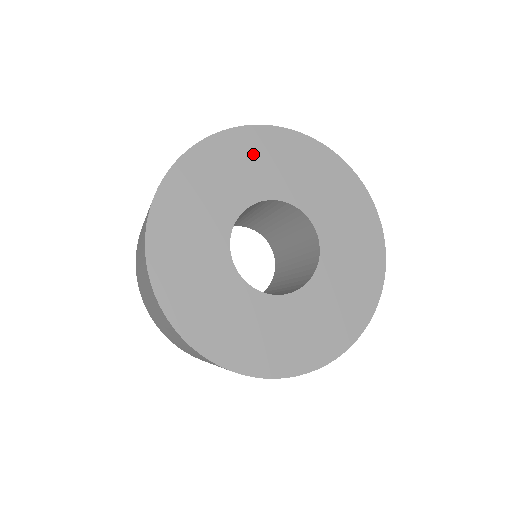
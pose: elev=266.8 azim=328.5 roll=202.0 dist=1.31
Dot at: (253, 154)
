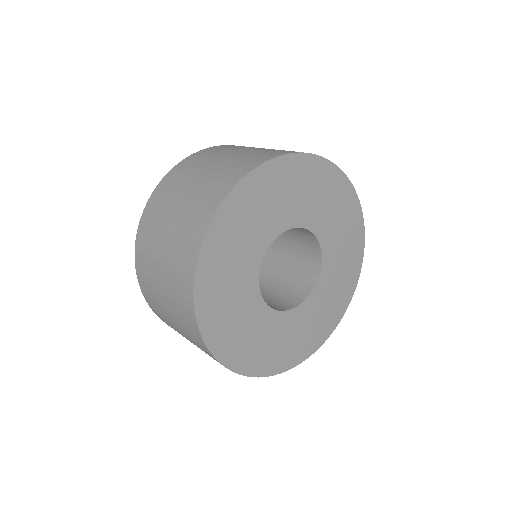
Dot at: (266, 195)
